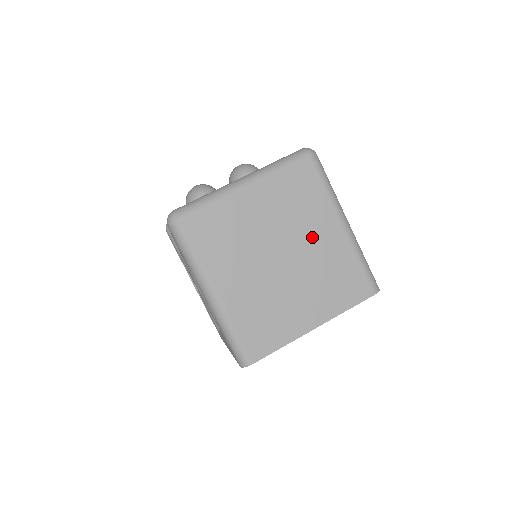
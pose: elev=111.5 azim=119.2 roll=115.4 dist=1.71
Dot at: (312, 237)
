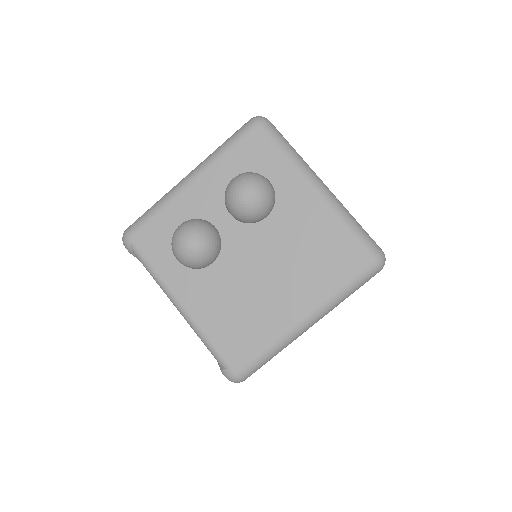
Dot at: occluded
